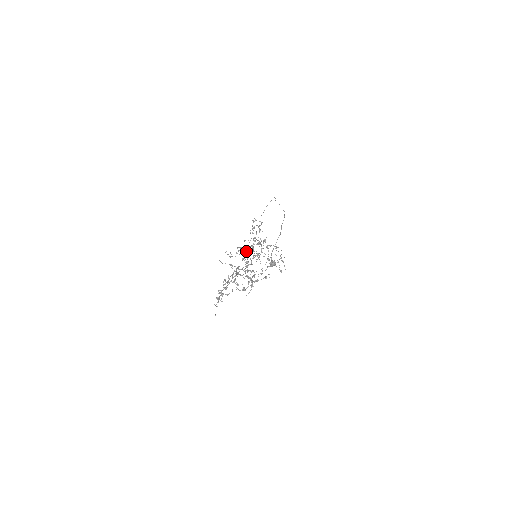
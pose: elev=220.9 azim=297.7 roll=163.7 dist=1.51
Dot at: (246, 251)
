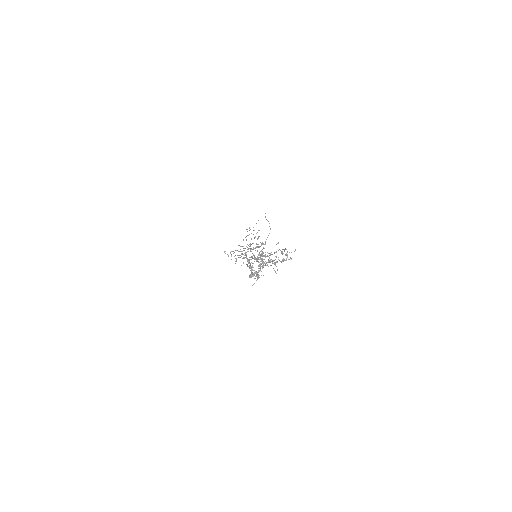
Dot at: (245, 252)
